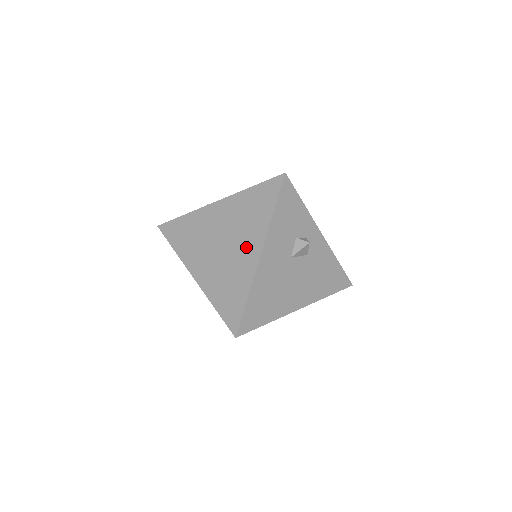
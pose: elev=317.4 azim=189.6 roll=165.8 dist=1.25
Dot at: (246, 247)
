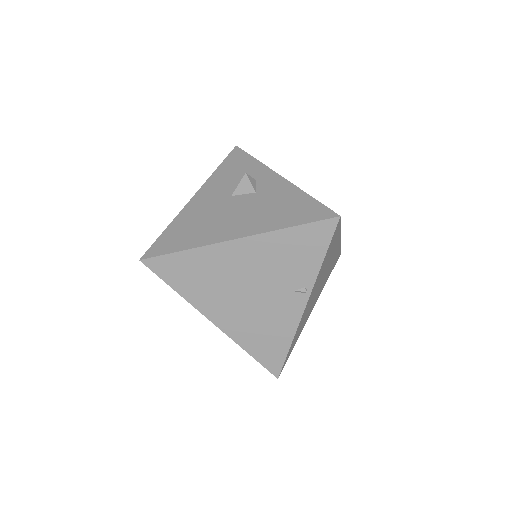
Dot at: occluded
